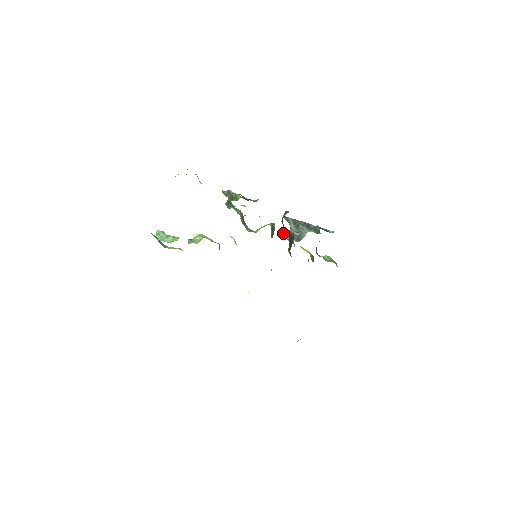
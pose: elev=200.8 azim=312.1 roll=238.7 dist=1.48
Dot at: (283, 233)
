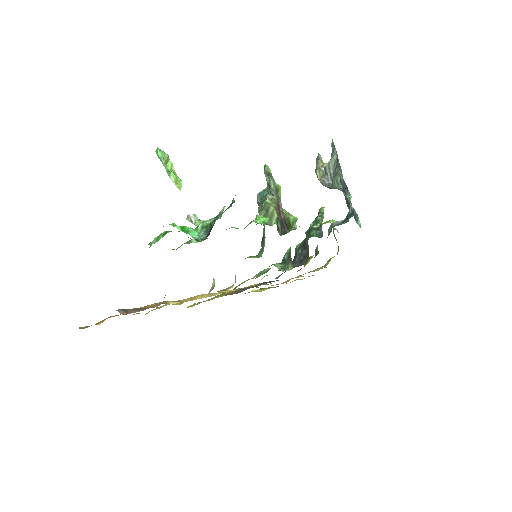
Dot at: (318, 159)
